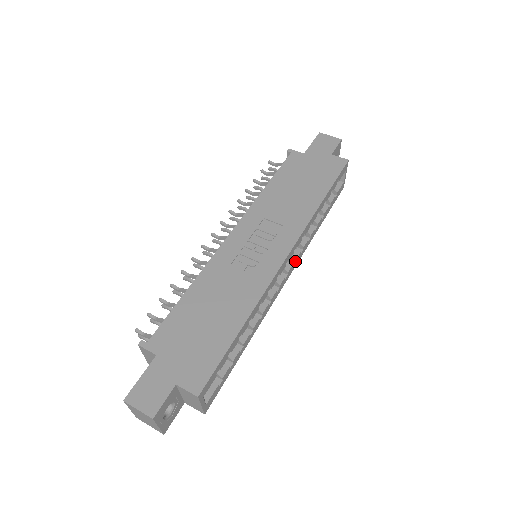
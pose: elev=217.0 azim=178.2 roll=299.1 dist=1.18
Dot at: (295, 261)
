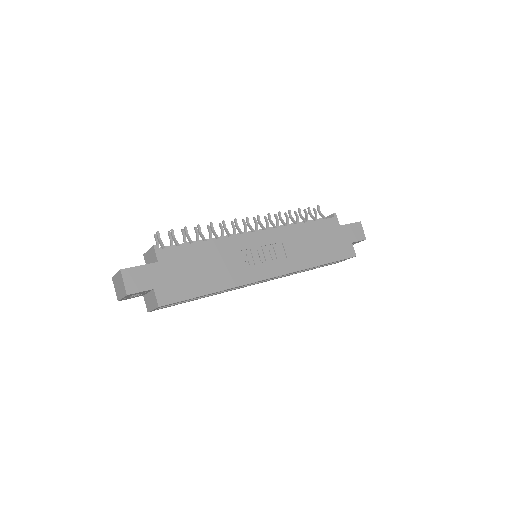
Dot at: (271, 279)
